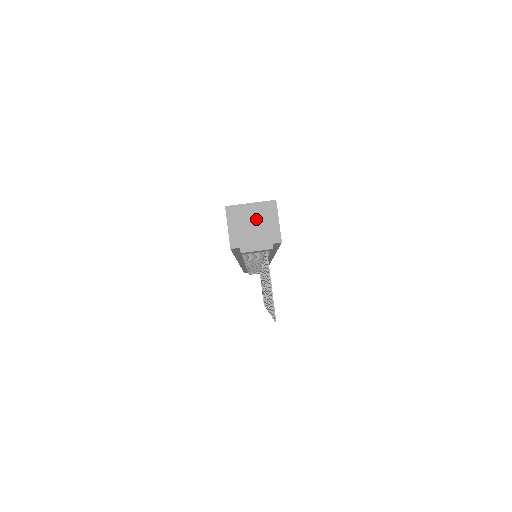
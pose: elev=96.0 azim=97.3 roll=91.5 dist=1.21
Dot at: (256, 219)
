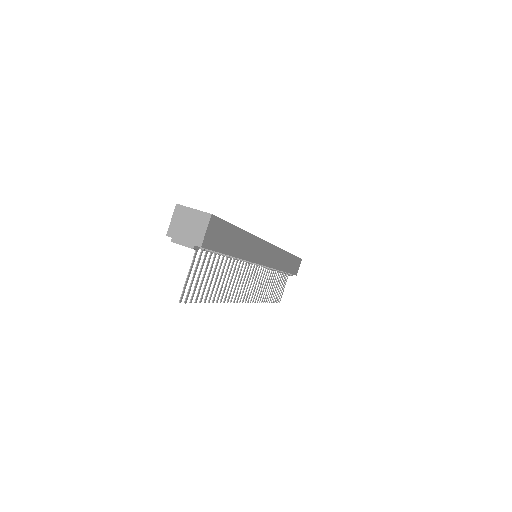
Dot at: (192, 222)
